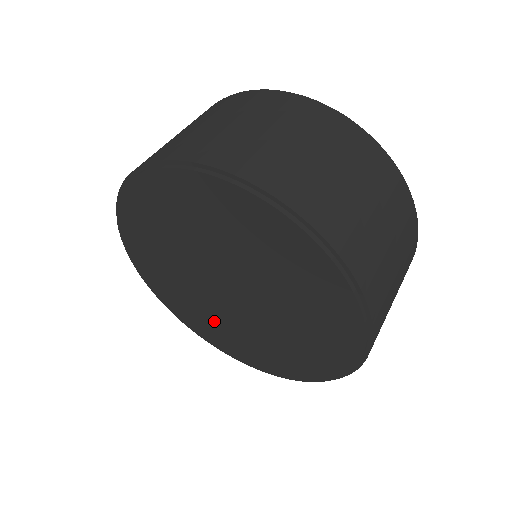
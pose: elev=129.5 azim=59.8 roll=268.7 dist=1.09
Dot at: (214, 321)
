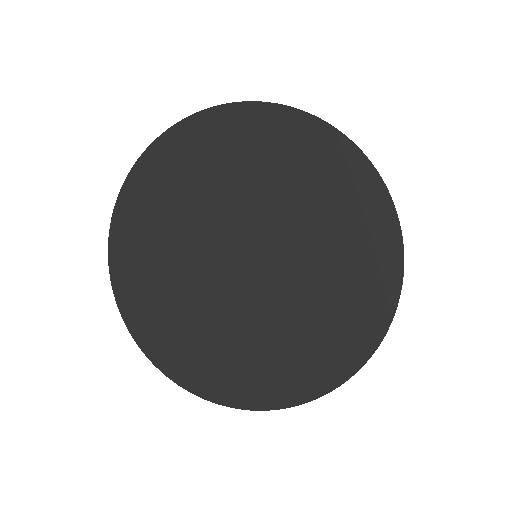
Dot at: (203, 332)
